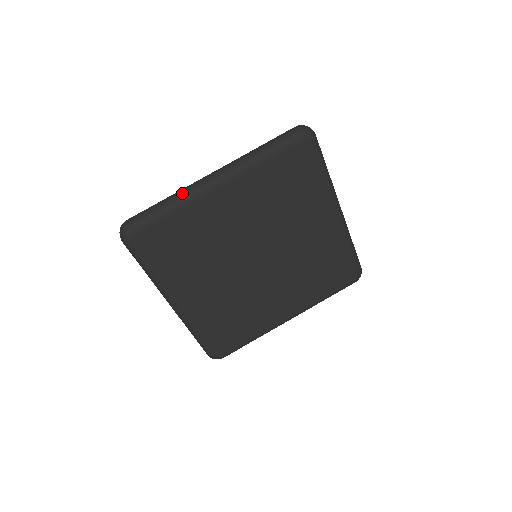
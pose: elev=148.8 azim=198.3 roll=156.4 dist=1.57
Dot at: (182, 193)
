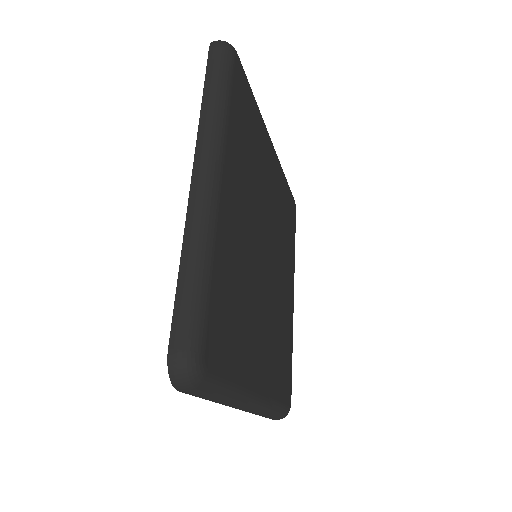
Dot at: occluded
